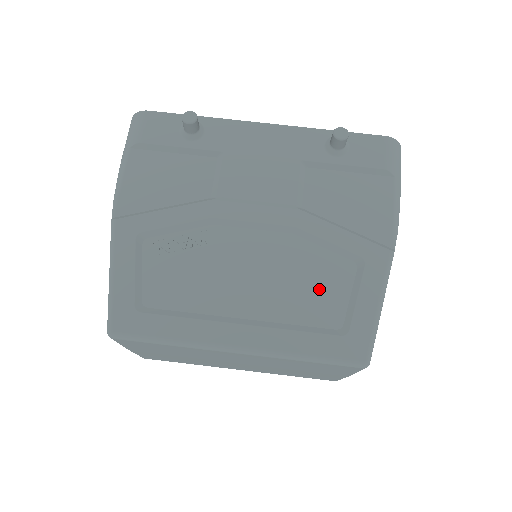
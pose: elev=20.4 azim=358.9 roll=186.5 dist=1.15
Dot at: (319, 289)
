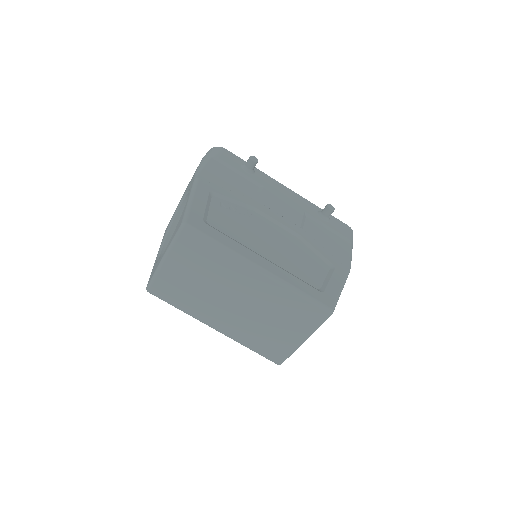
Dot at: (309, 267)
